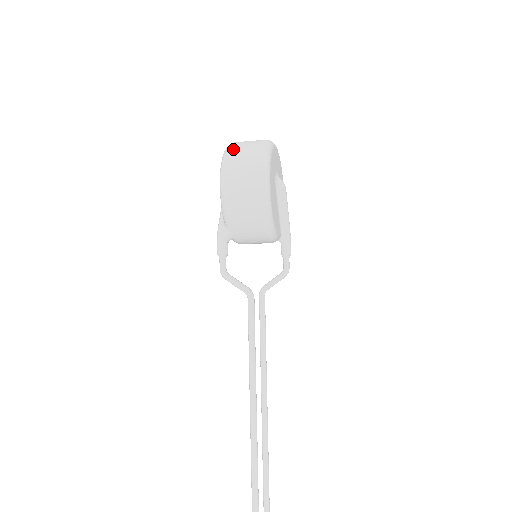
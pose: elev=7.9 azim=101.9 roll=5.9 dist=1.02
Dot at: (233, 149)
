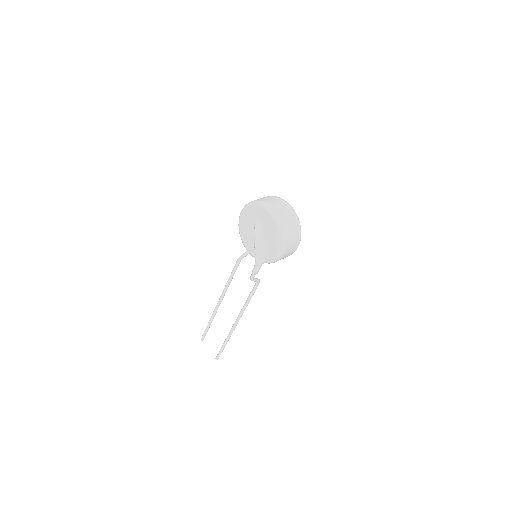
Dot at: (288, 232)
